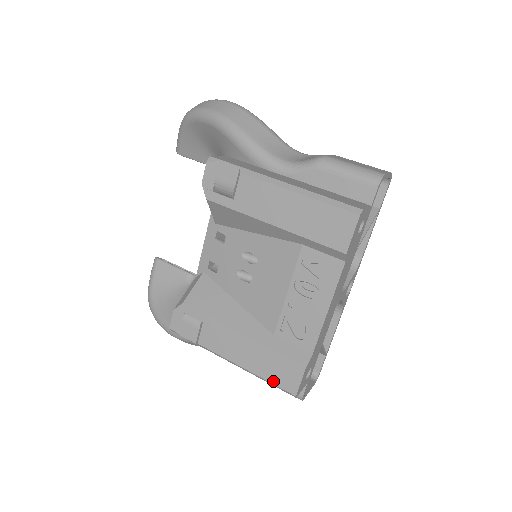
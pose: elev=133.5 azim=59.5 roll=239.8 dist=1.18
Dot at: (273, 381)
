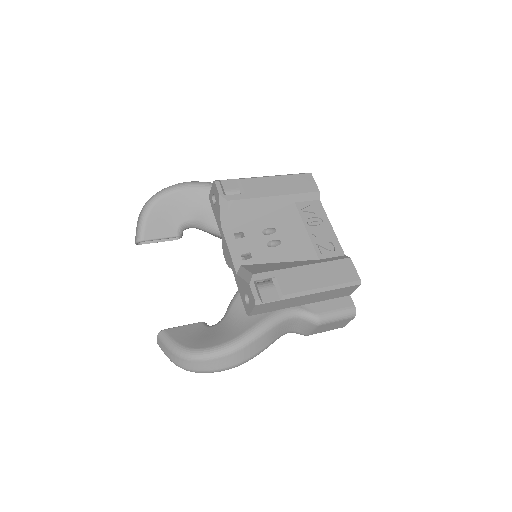
Dot at: (343, 281)
